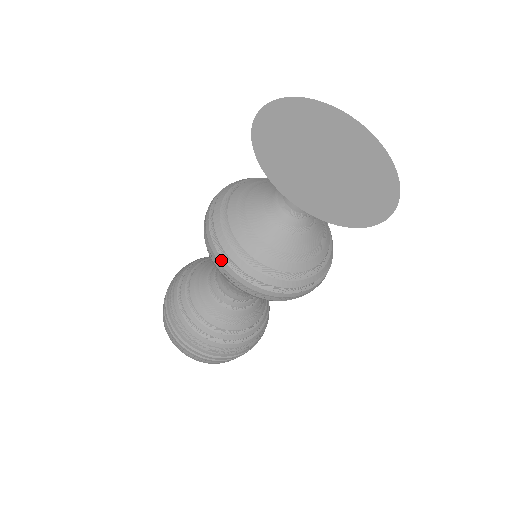
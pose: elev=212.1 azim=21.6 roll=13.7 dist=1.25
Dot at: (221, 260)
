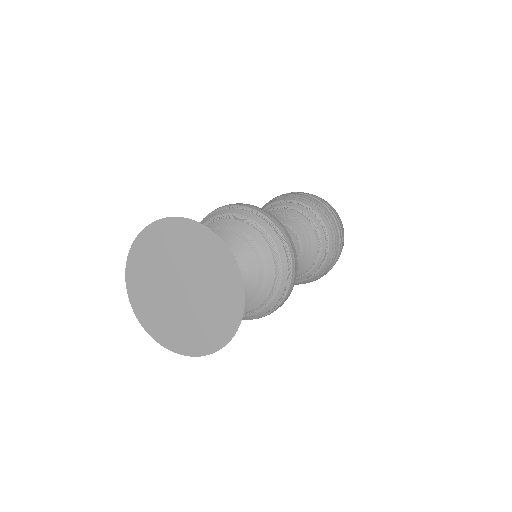
Dot at: occluded
